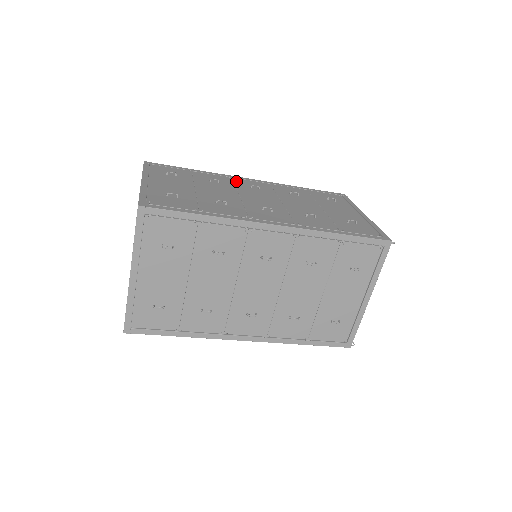
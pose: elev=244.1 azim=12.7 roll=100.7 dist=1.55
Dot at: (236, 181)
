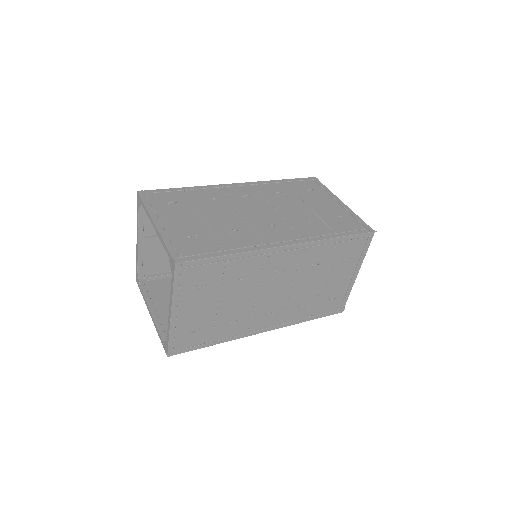
Dot at: (226, 192)
